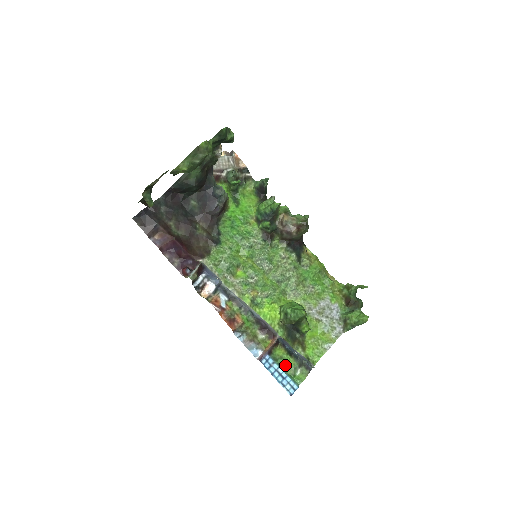
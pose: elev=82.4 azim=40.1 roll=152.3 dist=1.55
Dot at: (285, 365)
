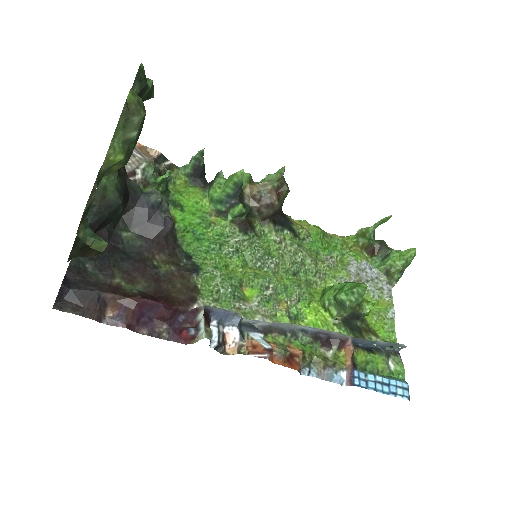
Dot at: (376, 368)
